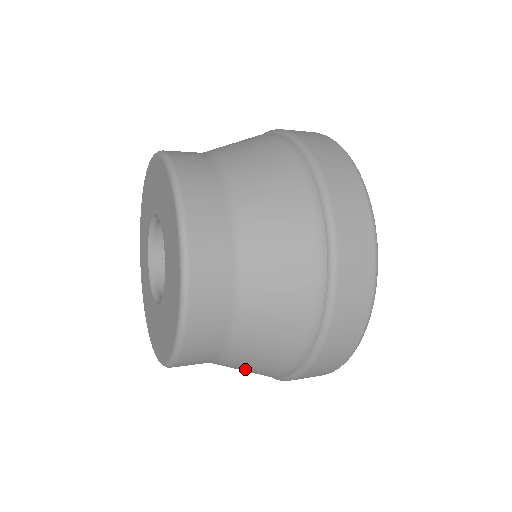
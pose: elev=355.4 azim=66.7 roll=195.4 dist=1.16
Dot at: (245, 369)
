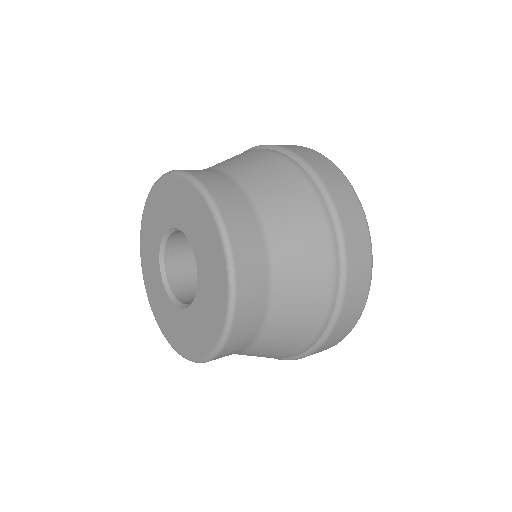
Dot at: occluded
